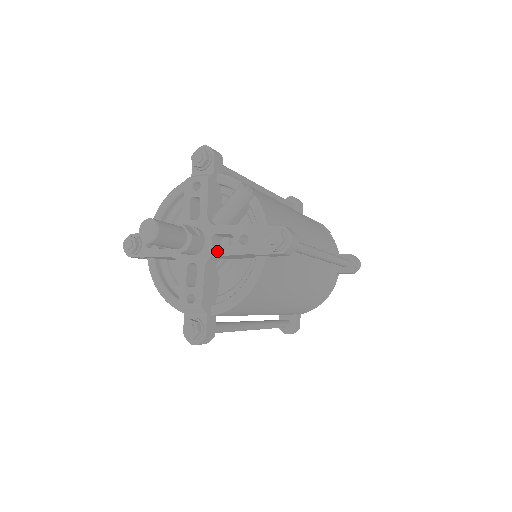
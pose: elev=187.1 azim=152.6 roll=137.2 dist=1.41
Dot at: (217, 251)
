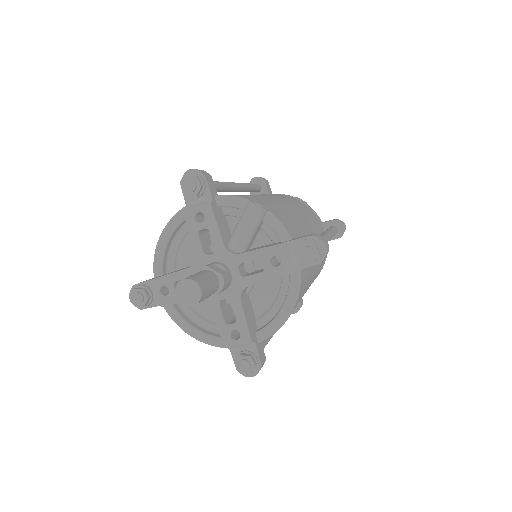
Dot at: (249, 280)
